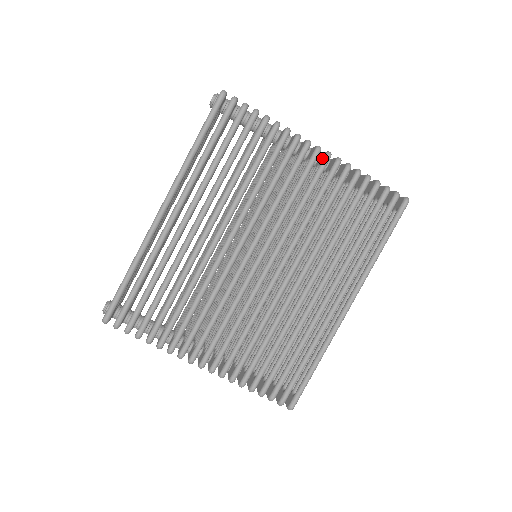
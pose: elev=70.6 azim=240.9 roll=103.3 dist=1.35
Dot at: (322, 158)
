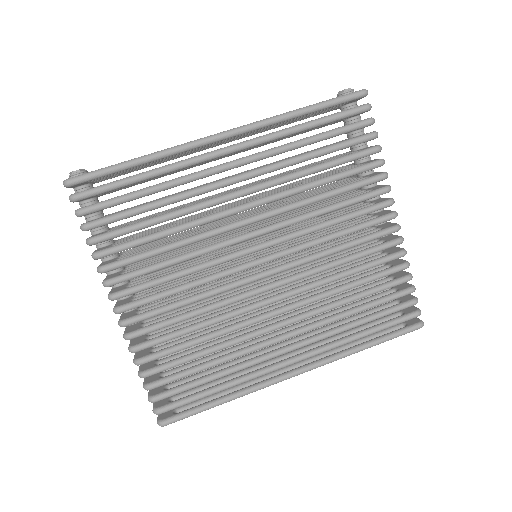
Dot at: (390, 225)
